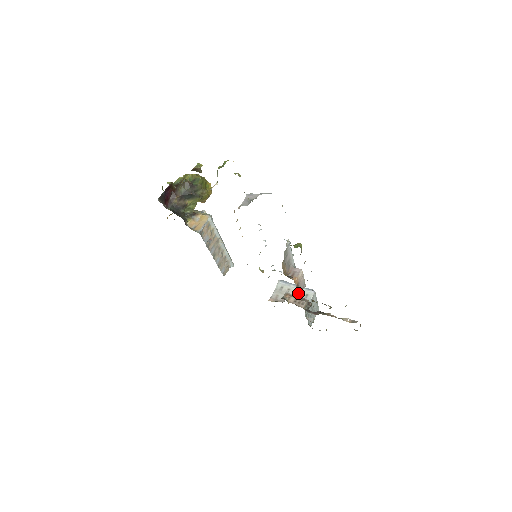
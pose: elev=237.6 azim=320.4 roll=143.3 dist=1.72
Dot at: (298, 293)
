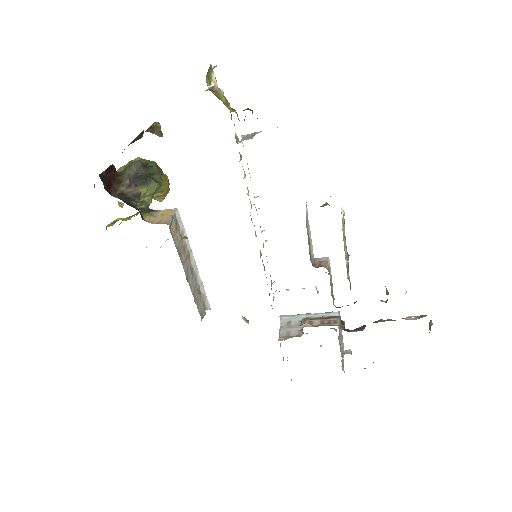
Dot at: occluded
